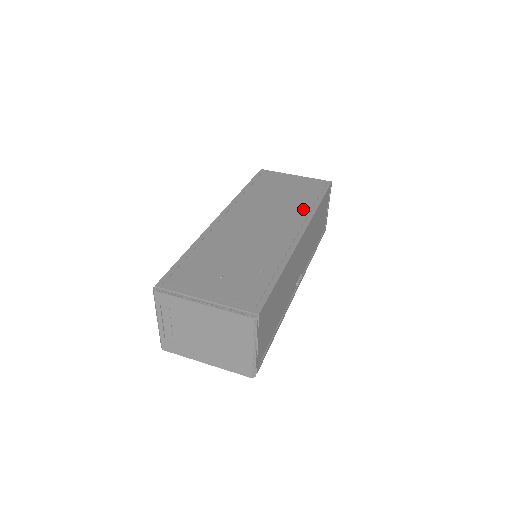
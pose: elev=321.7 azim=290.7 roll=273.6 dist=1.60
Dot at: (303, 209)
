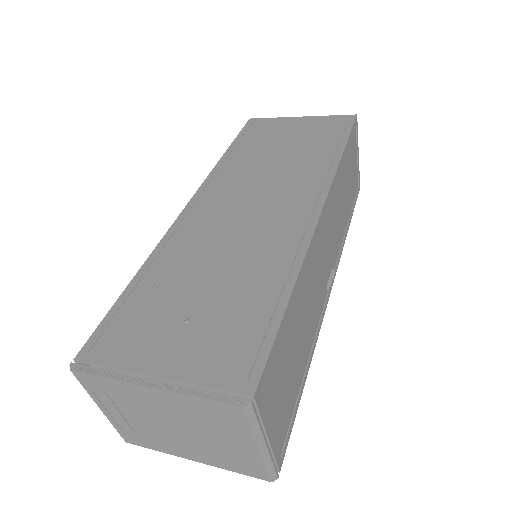
Dot at: (317, 167)
